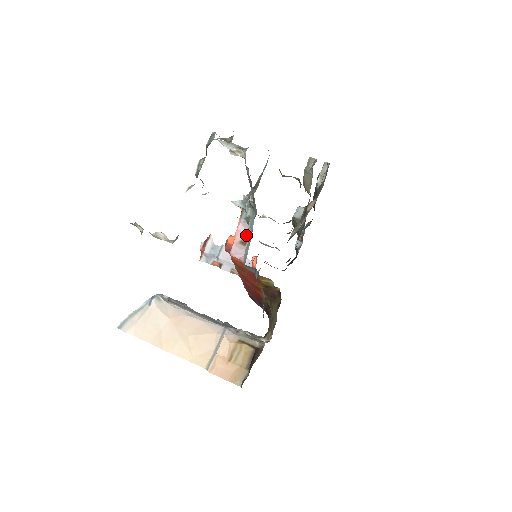
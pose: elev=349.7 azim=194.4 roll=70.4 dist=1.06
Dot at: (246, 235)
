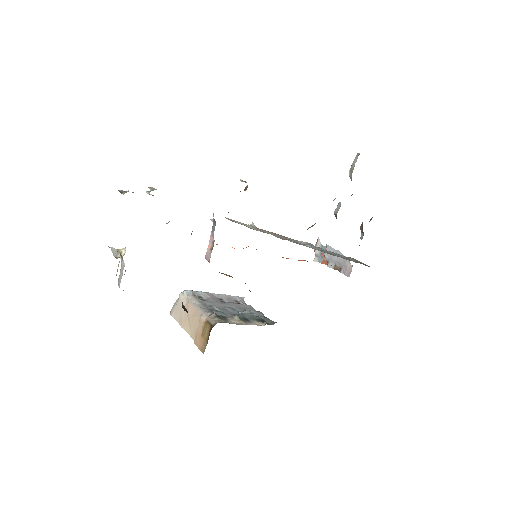
Dot at: occluded
